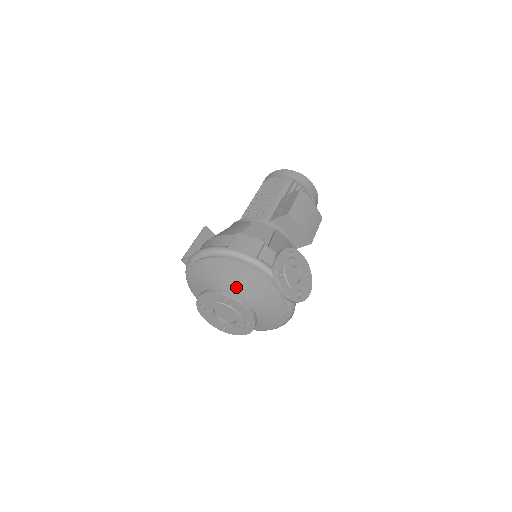
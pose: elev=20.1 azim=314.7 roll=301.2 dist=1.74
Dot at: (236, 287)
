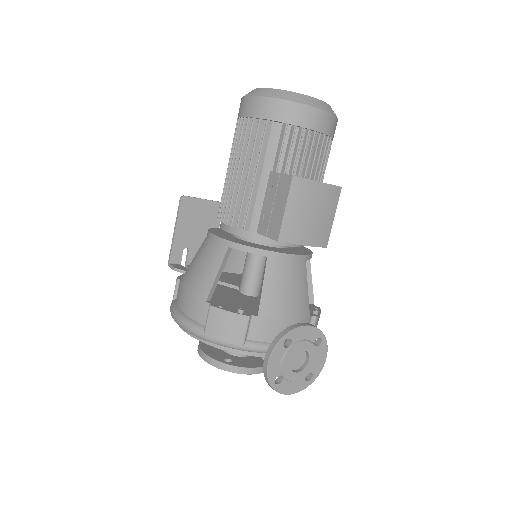
Dot at: occluded
